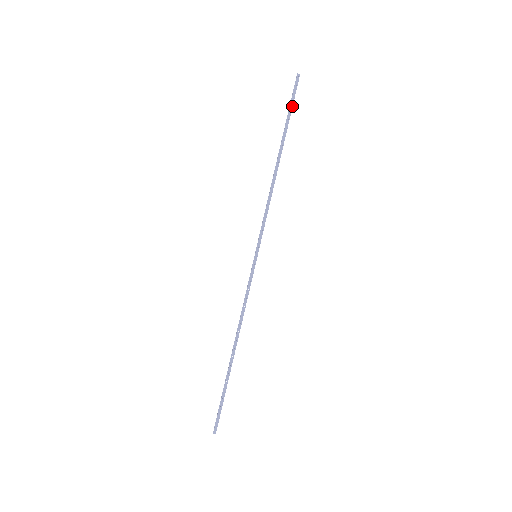
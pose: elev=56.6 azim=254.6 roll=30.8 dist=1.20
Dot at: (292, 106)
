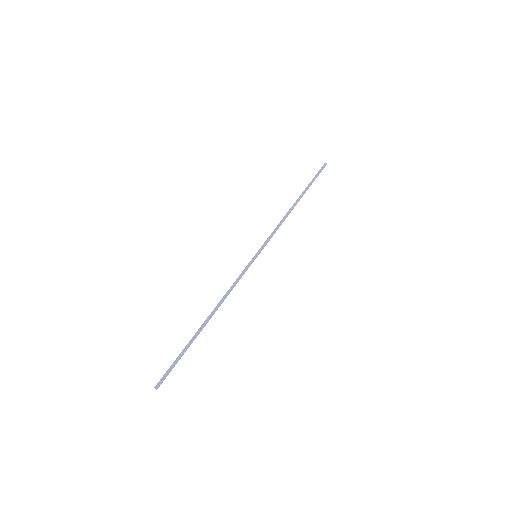
Dot at: occluded
